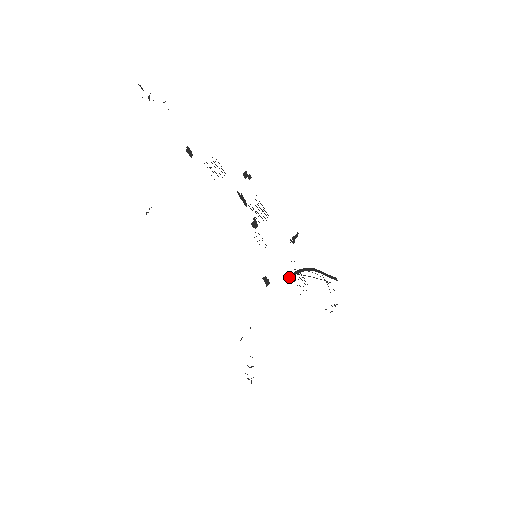
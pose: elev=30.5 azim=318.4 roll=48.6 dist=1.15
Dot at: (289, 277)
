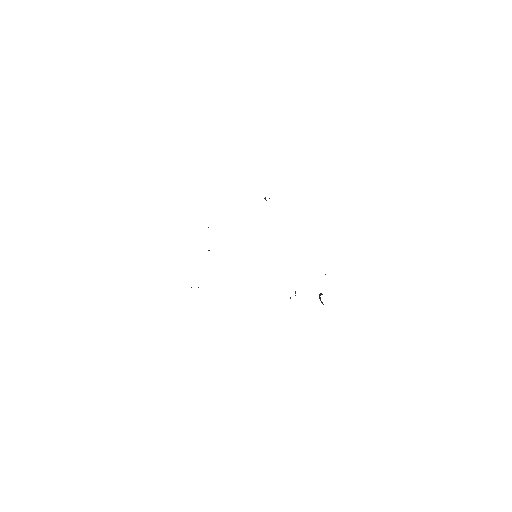
Dot at: occluded
